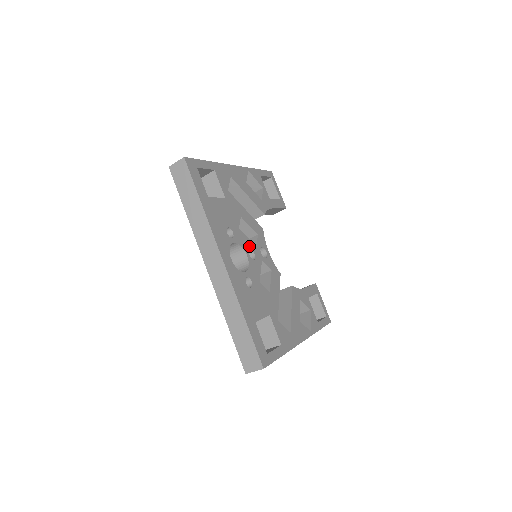
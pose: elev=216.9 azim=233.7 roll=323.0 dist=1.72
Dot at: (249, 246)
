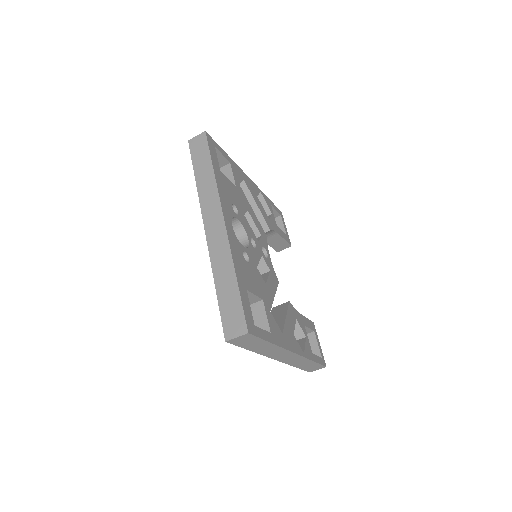
Dot at: (251, 235)
